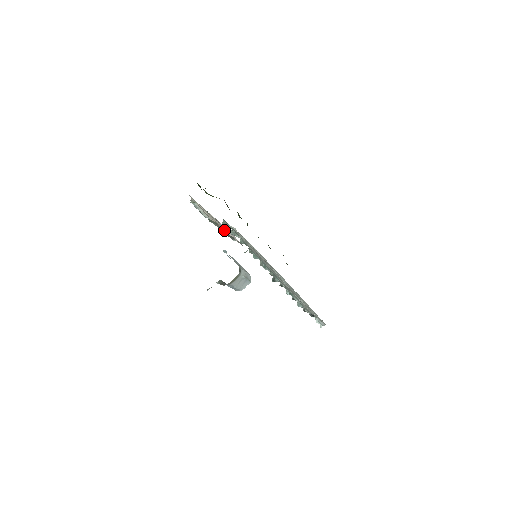
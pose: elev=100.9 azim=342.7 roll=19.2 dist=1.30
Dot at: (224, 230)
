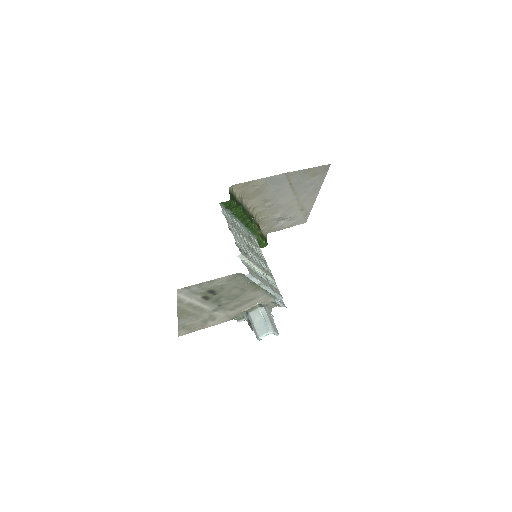
Dot at: occluded
